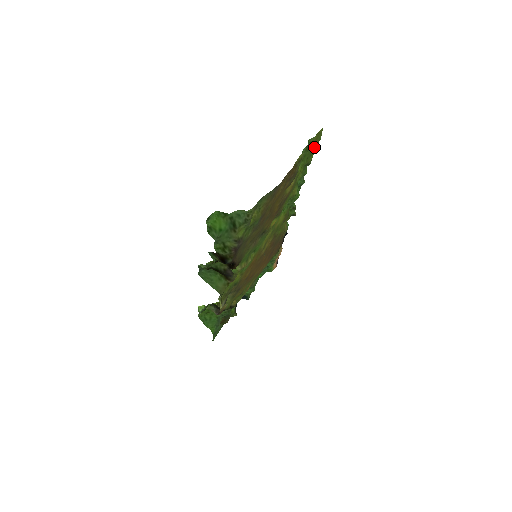
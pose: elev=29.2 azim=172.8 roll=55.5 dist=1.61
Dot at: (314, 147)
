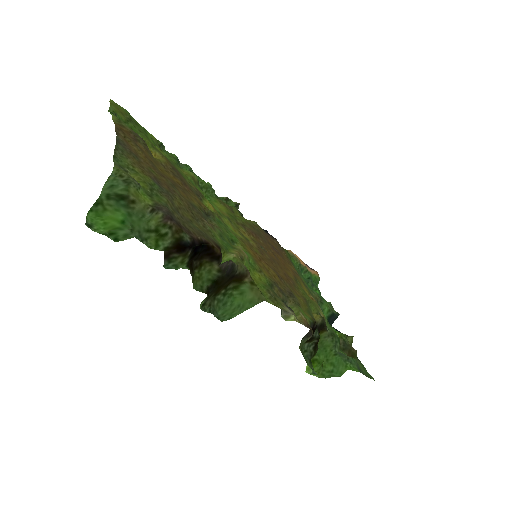
Dot at: (131, 119)
